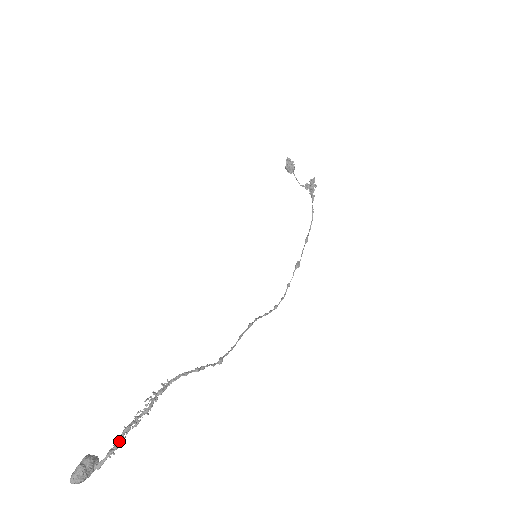
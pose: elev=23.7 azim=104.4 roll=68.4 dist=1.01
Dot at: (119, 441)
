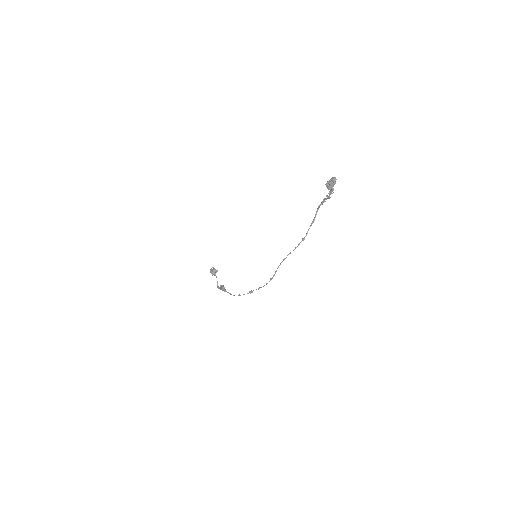
Dot at: occluded
